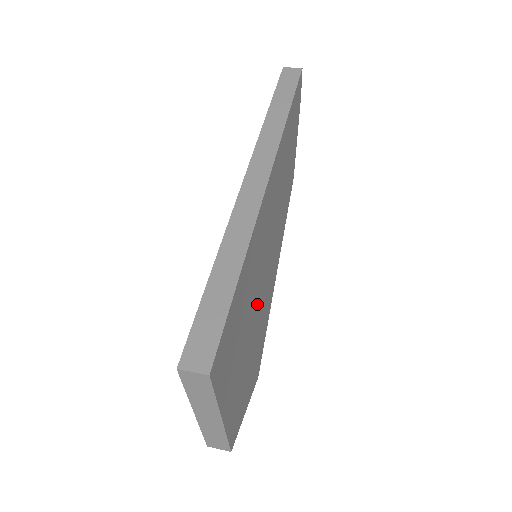
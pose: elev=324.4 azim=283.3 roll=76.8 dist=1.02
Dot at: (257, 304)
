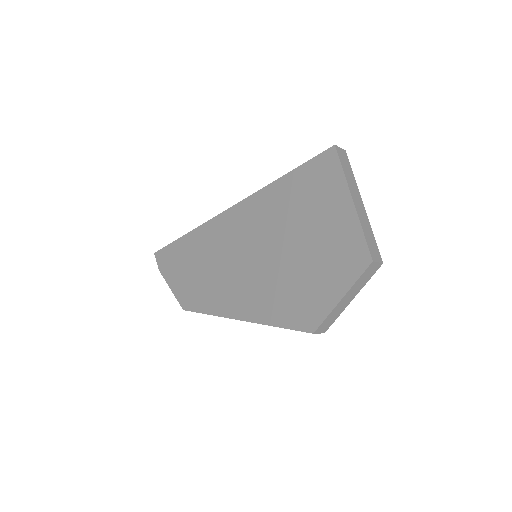
Dot at: occluded
